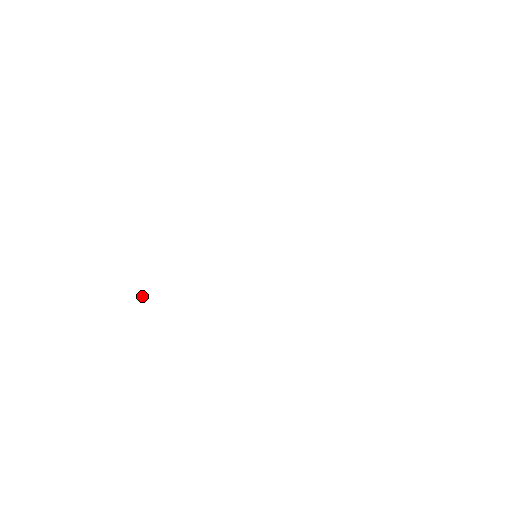
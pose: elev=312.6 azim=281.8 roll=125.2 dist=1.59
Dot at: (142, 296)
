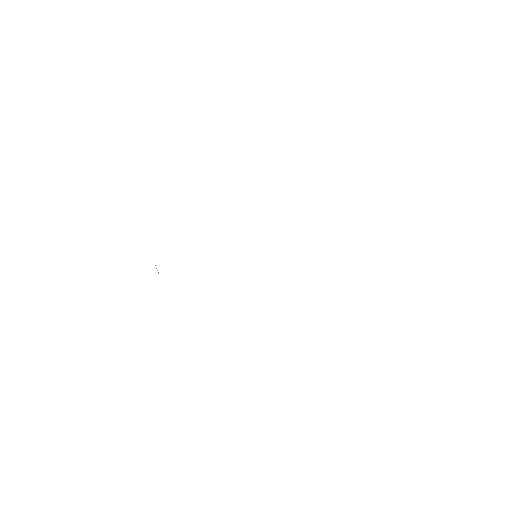
Dot at: occluded
